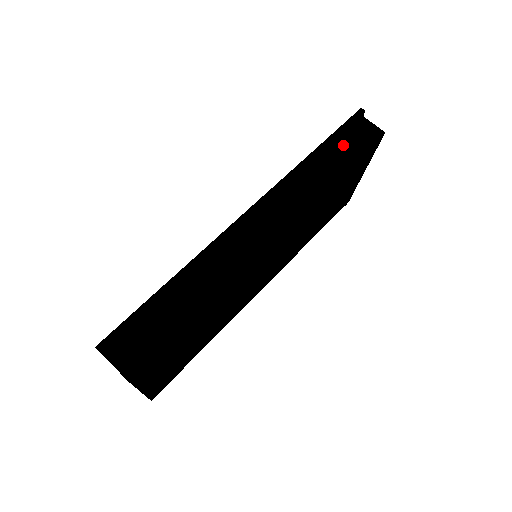
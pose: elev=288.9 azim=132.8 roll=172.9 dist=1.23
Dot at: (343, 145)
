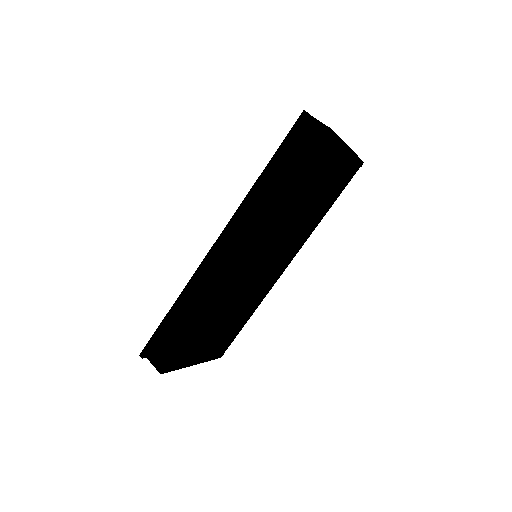
Dot at: (291, 156)
